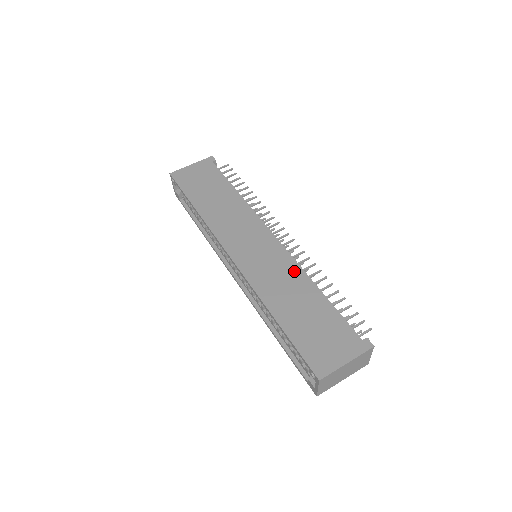
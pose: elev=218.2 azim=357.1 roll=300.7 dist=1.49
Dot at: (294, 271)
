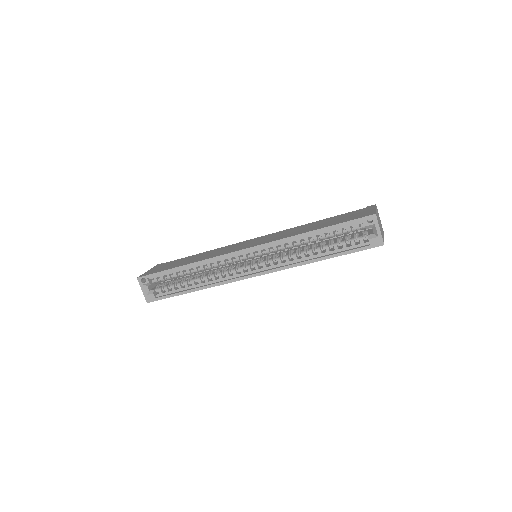
Dot at: (291, 229)
